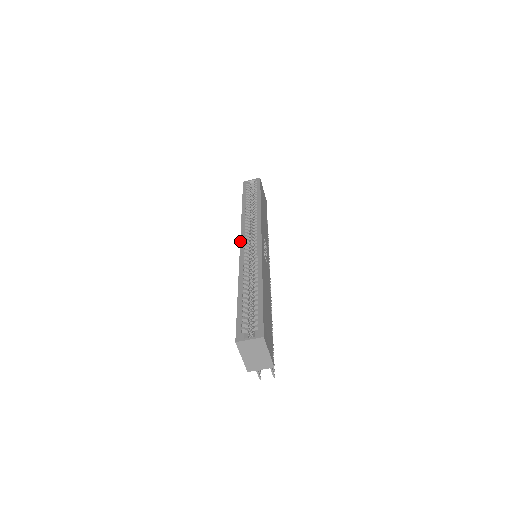
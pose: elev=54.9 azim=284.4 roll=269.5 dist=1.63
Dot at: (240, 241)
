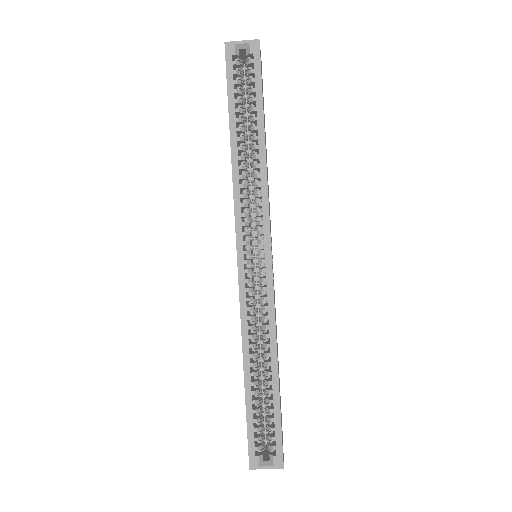
Dot at: (237, 256)
